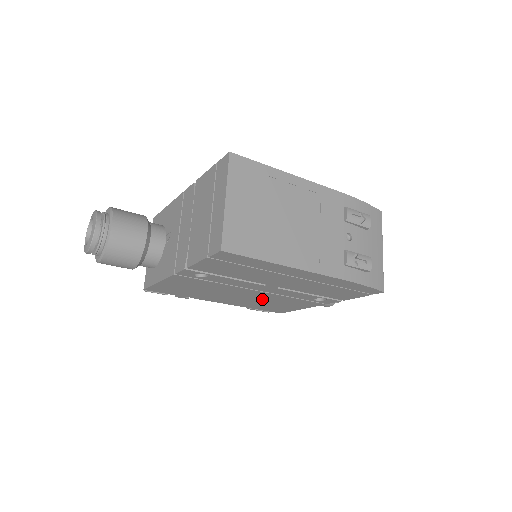
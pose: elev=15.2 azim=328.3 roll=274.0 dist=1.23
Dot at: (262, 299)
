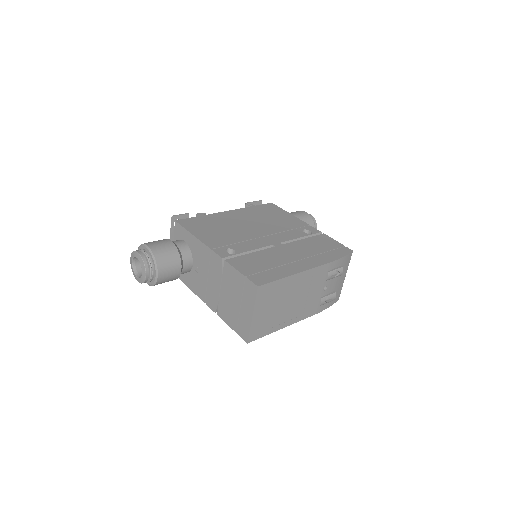
Dot at: occluded
